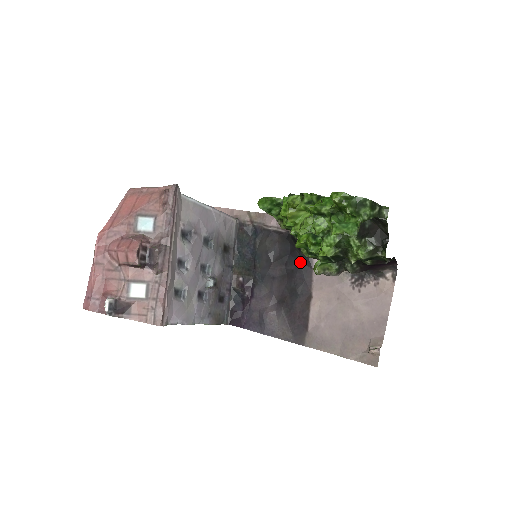
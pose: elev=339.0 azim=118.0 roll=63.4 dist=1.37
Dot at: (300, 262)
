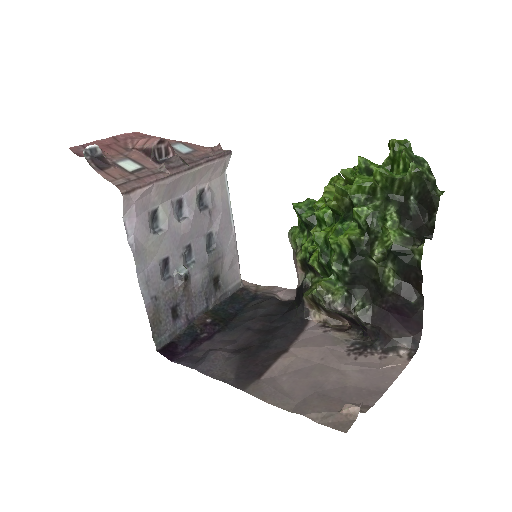
Dot at: (292, 320)
